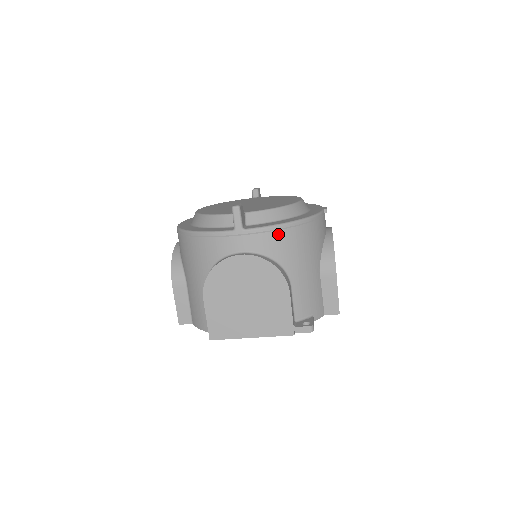
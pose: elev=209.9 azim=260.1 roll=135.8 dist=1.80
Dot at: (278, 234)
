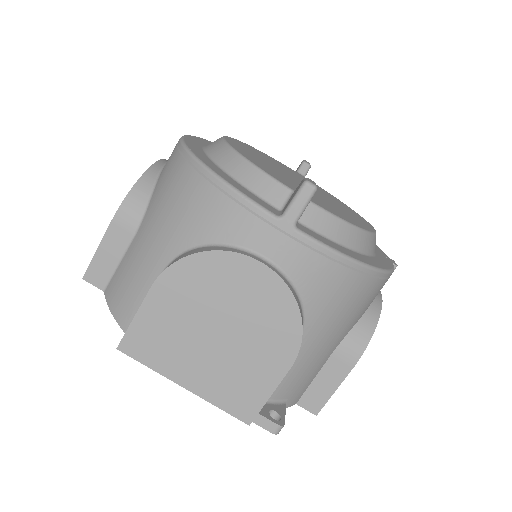
Dot at: (337, 270)
